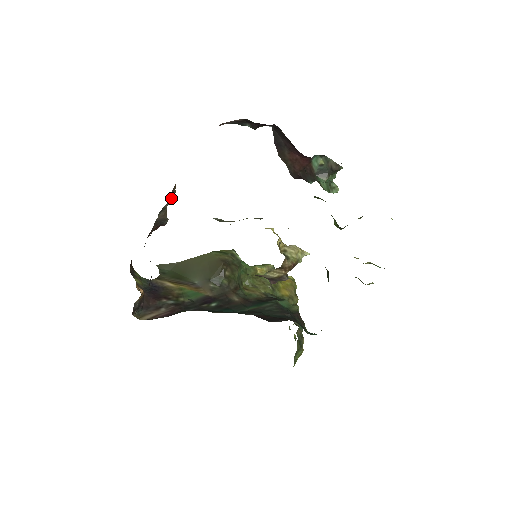
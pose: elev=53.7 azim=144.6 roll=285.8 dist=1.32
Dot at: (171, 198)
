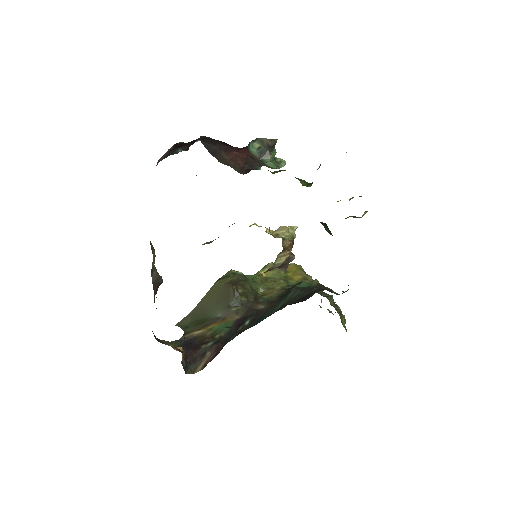
Dot at: (153, 255)
